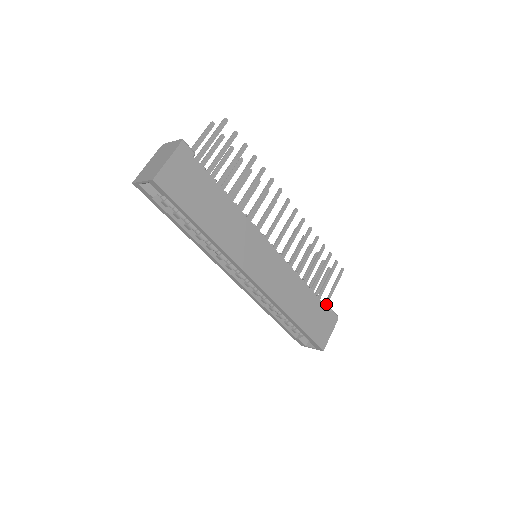
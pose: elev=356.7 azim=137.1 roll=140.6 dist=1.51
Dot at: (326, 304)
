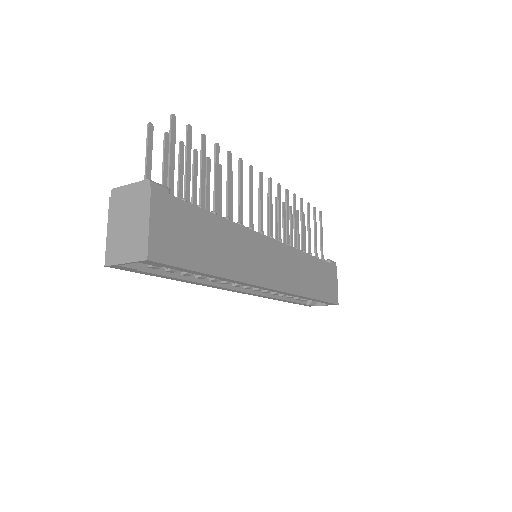
Dot at: (322, 257)
